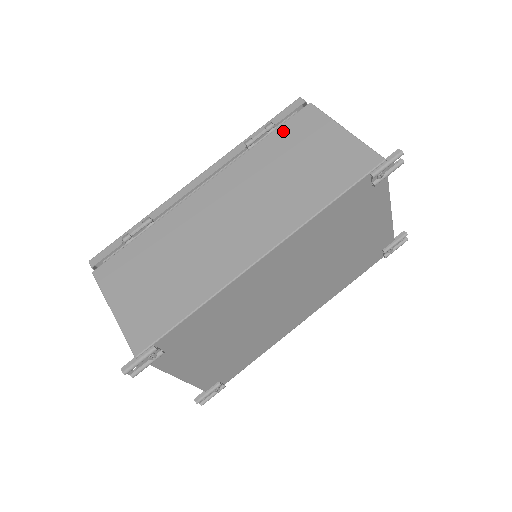
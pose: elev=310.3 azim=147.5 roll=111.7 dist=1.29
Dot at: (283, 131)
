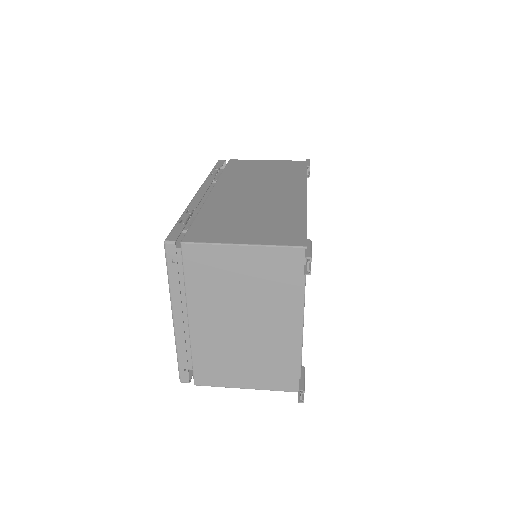
Dot at: (231, 167)
